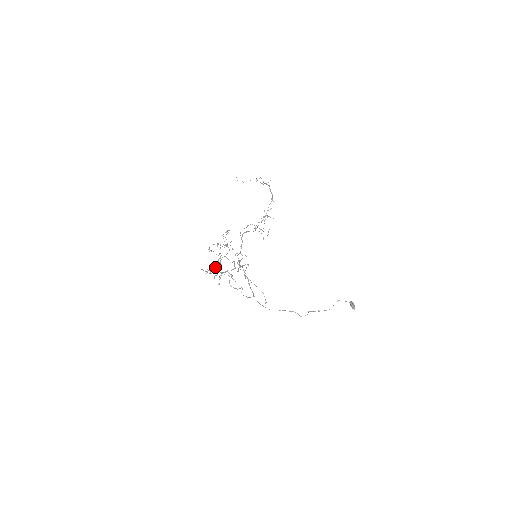
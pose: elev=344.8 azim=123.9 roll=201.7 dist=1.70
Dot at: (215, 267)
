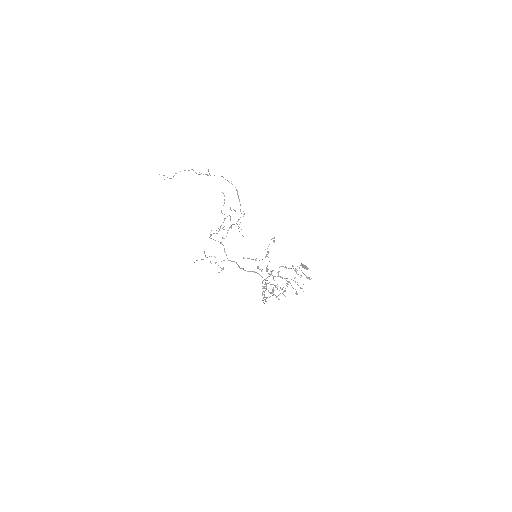
Dot at: (288, 282)
